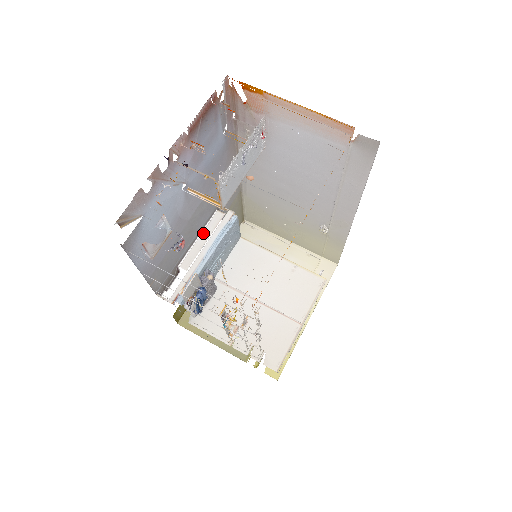
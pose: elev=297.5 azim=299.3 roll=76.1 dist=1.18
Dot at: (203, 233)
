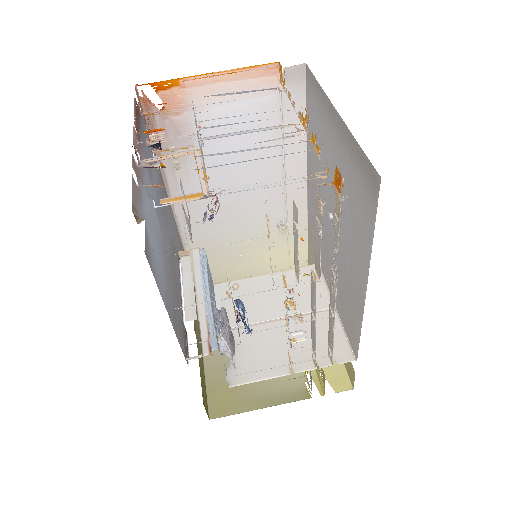
Dot at: (184, 281)
